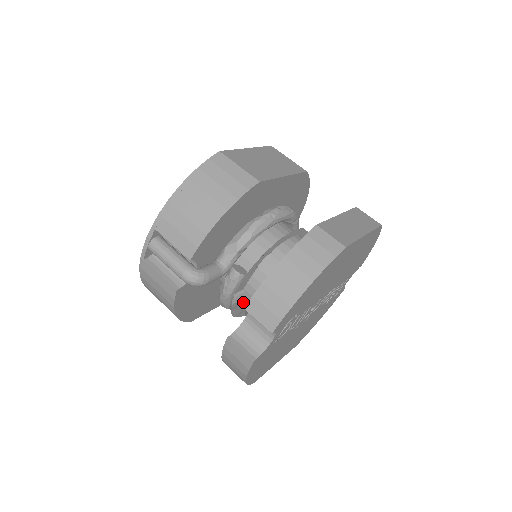
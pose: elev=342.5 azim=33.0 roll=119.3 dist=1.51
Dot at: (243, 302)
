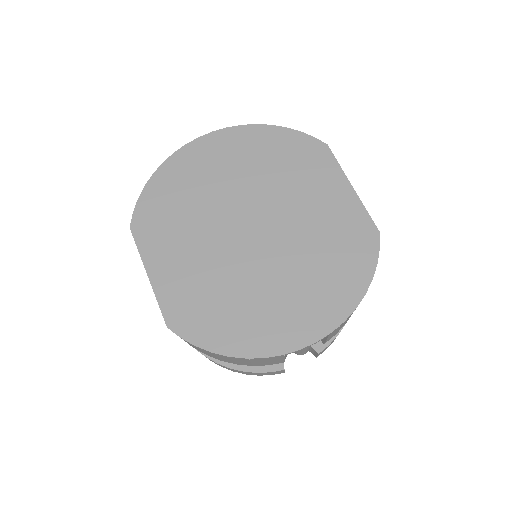
Dot at: occluded
